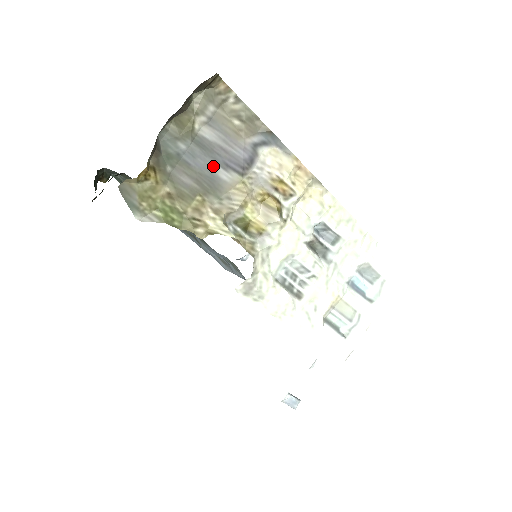
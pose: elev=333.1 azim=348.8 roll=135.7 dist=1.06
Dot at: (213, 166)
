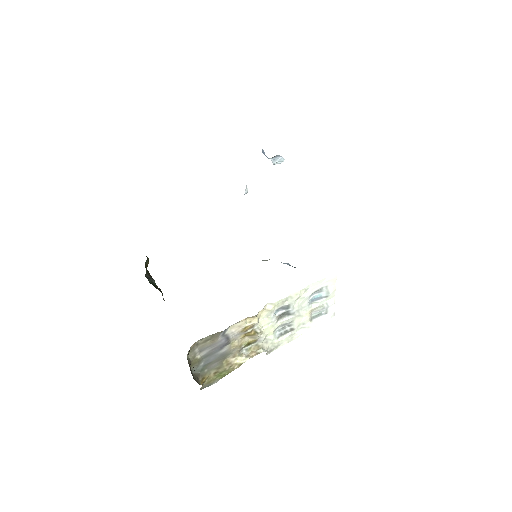
Dot at: (217, 354)
